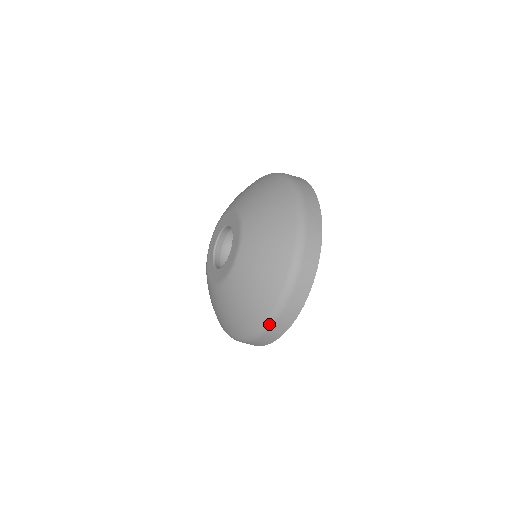
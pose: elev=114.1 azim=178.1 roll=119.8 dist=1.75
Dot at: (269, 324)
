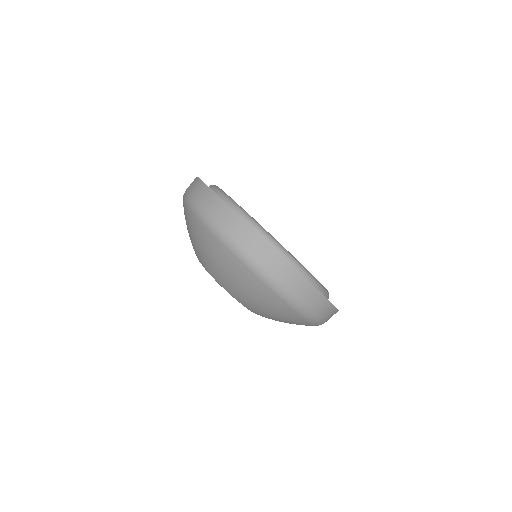
Dot at: (310, 316)
